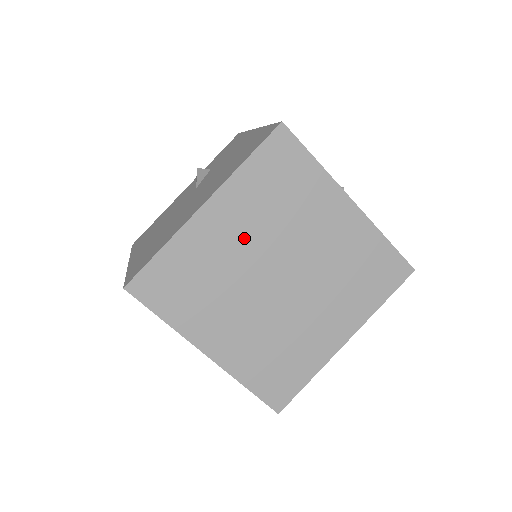
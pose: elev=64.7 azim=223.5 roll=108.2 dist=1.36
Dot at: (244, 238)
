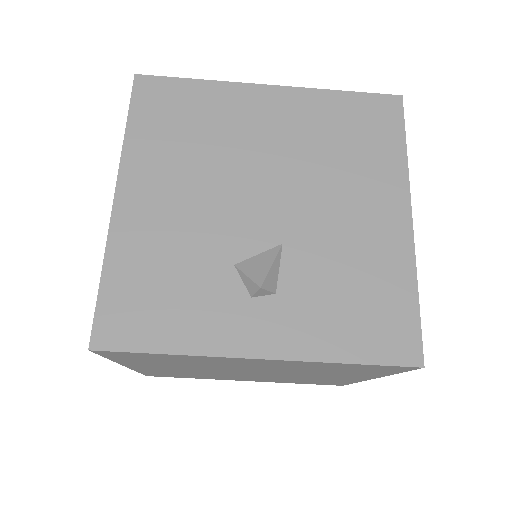
Dot at: (185, 369)
